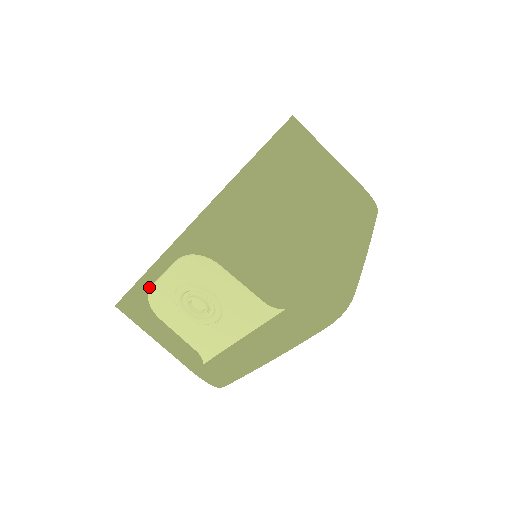
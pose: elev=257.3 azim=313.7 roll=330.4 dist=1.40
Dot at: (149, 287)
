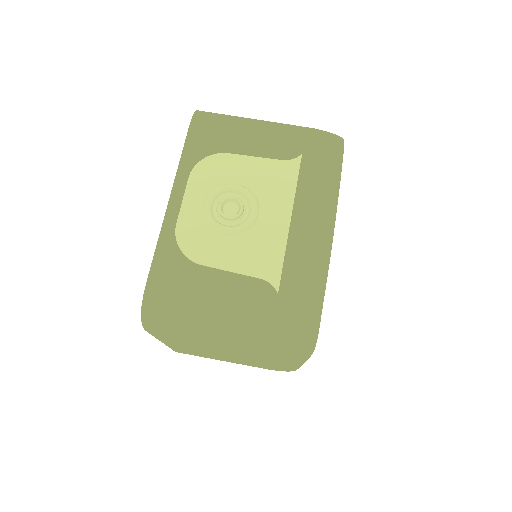
Dot at: (174, 233)
